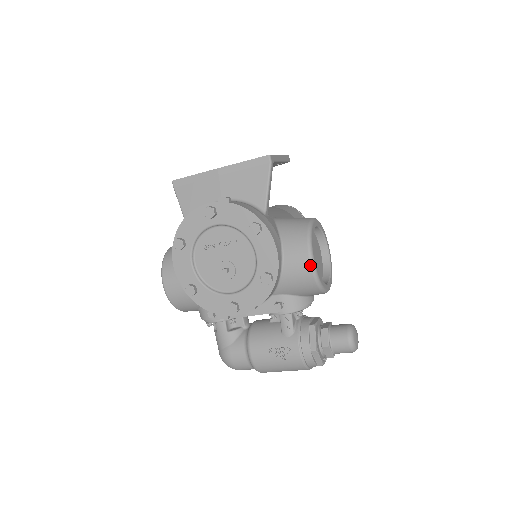
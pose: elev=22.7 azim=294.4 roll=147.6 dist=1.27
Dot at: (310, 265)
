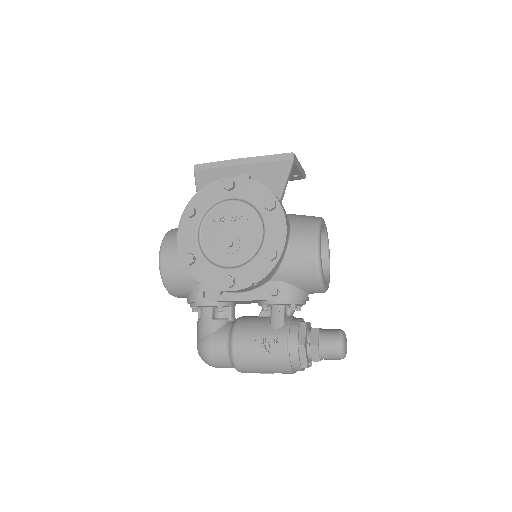
Dot at: (315, 250)
